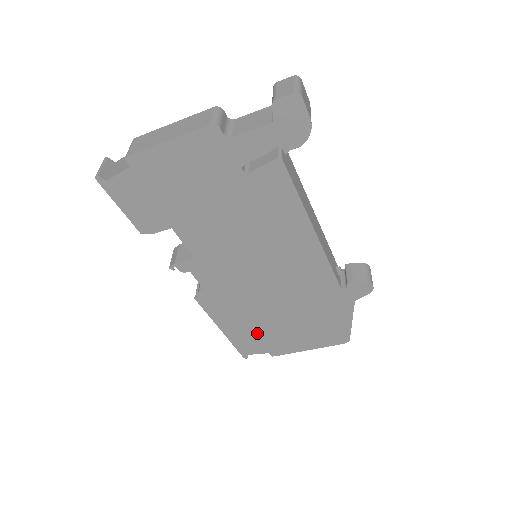
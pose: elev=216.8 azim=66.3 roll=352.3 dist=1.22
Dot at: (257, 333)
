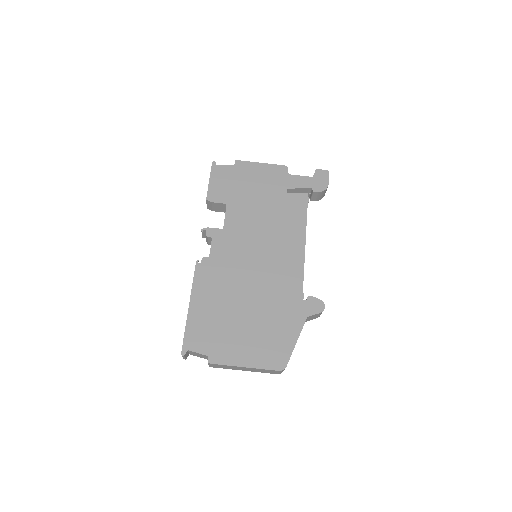
Dot at: (215, 323)
